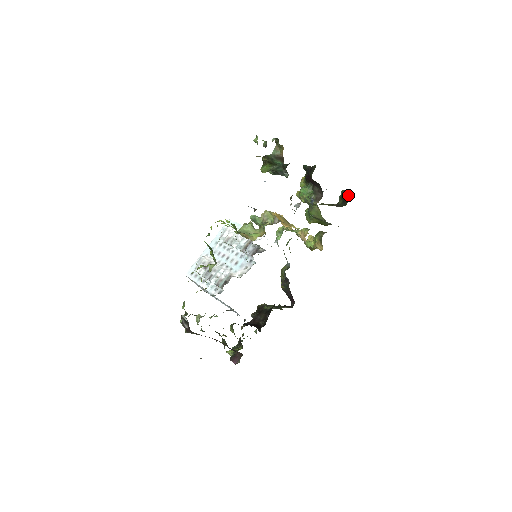
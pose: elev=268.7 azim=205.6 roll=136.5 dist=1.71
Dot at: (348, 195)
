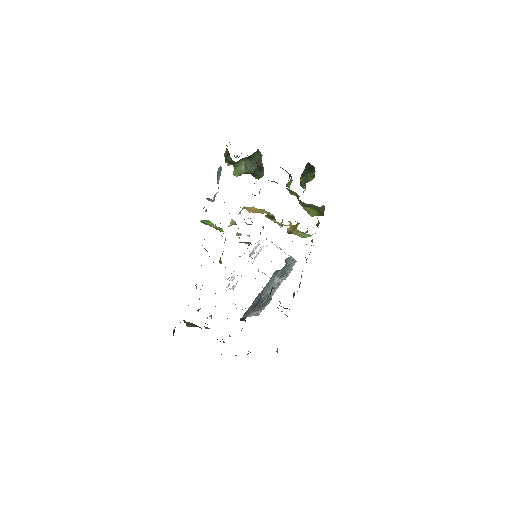
Dot at: occluded
